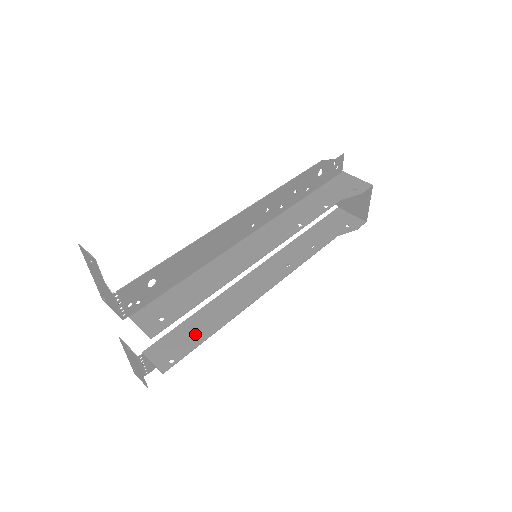
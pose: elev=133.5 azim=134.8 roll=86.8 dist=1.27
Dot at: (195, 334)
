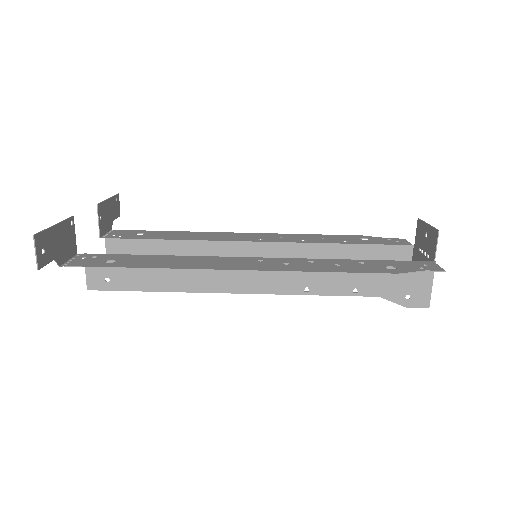
Dot at: occluded
